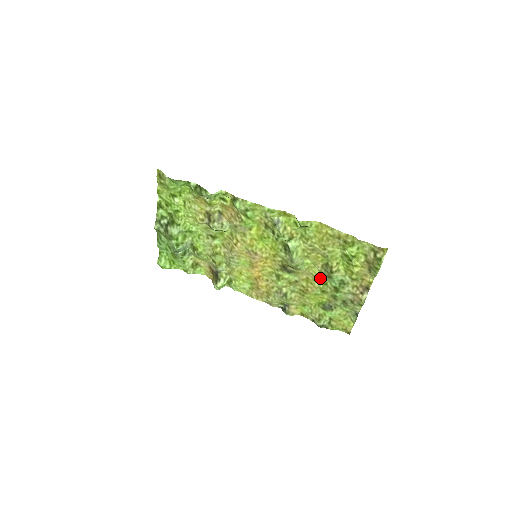
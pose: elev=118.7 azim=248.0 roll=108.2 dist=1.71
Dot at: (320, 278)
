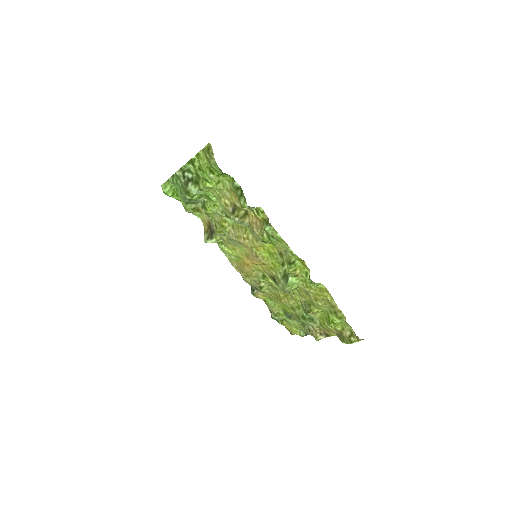
Dot at: (297, 302)
